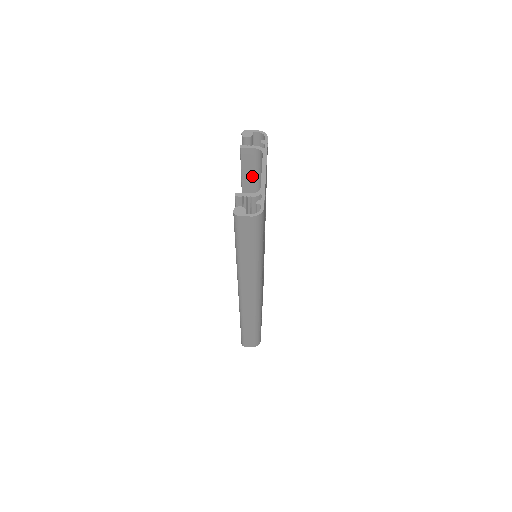
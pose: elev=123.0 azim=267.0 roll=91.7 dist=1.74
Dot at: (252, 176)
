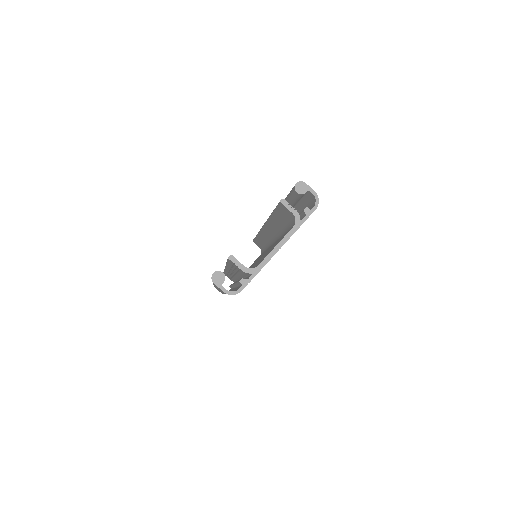
Dot at: (283, 218)
